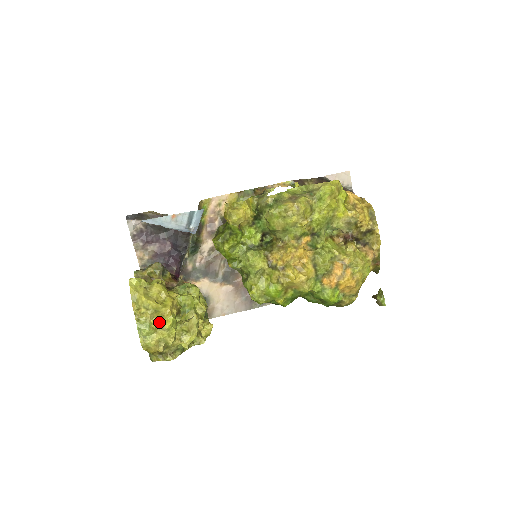
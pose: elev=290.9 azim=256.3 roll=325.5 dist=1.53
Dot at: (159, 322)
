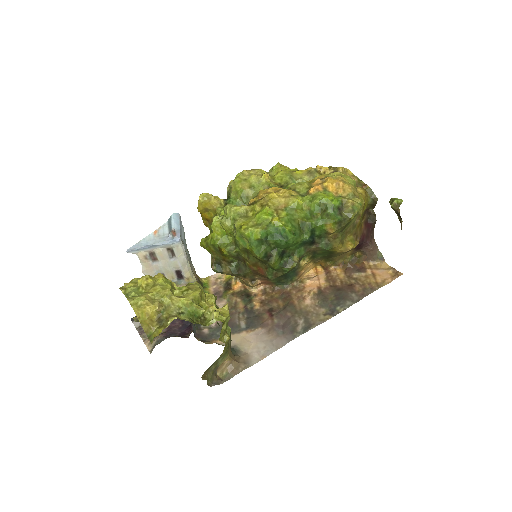
Dot at: (148, 280)
